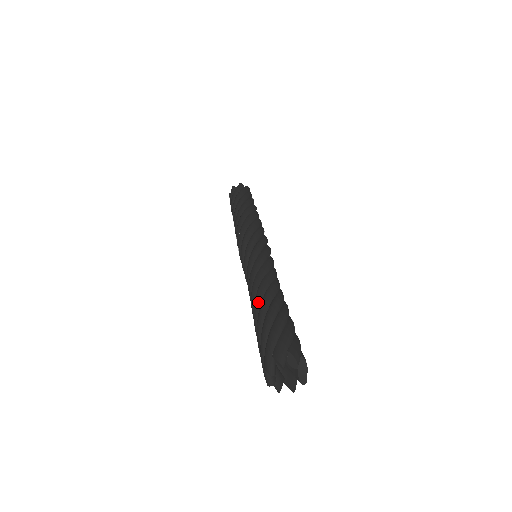
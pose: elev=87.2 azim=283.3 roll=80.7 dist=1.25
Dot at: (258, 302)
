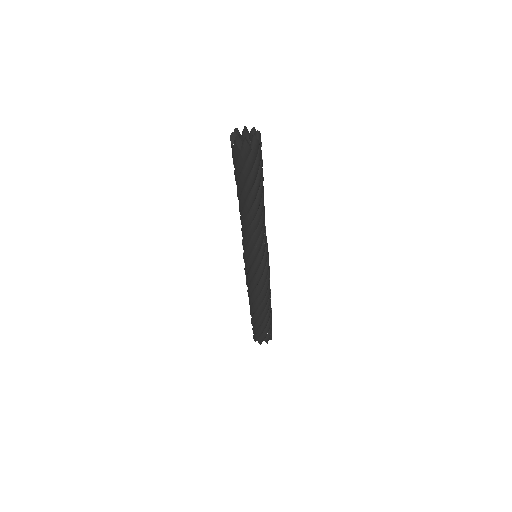
Dot at: occluded
